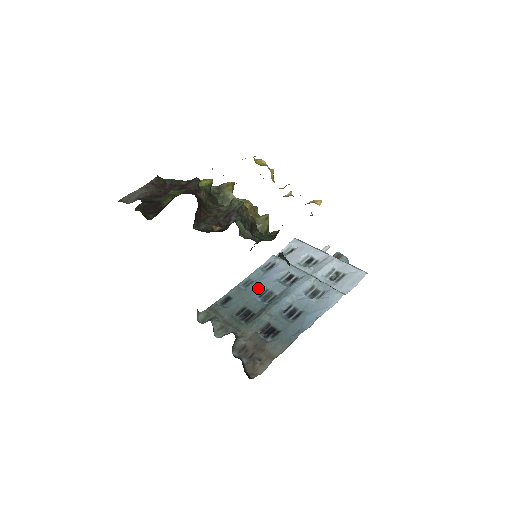
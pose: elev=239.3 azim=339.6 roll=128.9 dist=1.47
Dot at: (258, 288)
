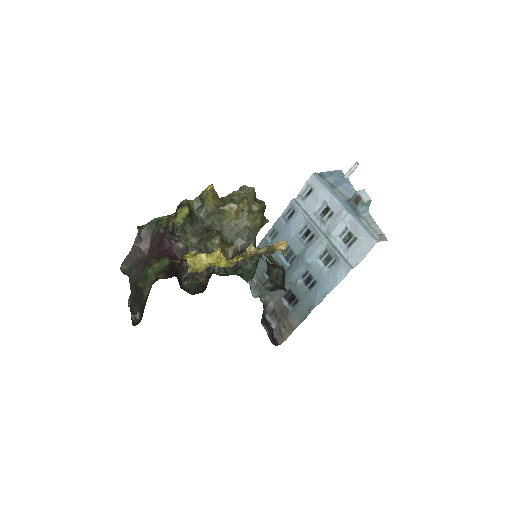
Dot at: occluded
